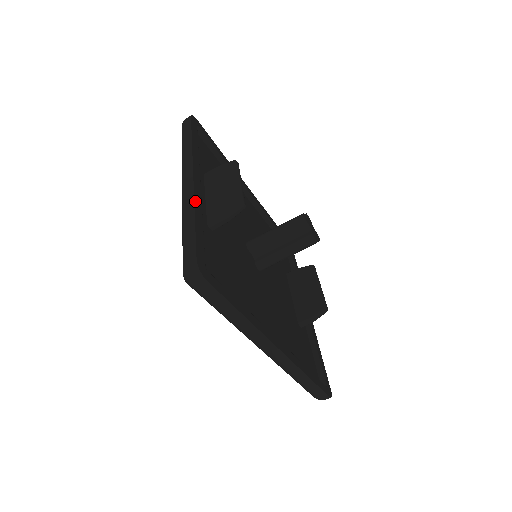
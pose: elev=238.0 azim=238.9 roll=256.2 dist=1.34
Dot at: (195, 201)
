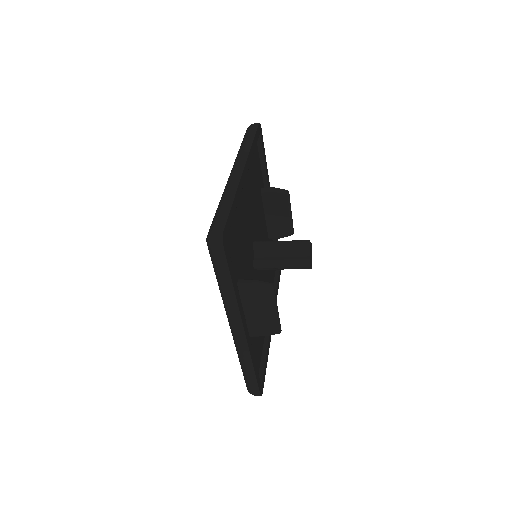
Dot at: (251, 356)
